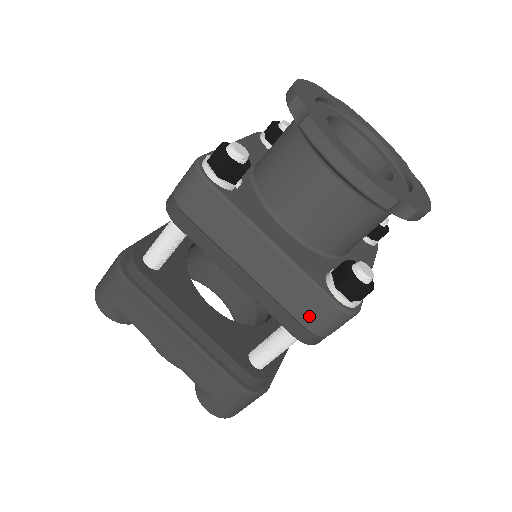
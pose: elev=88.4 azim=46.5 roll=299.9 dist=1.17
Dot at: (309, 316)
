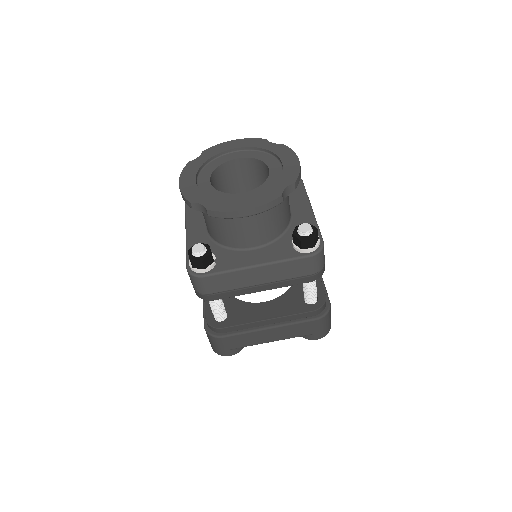
Dot at: (306, 270)
